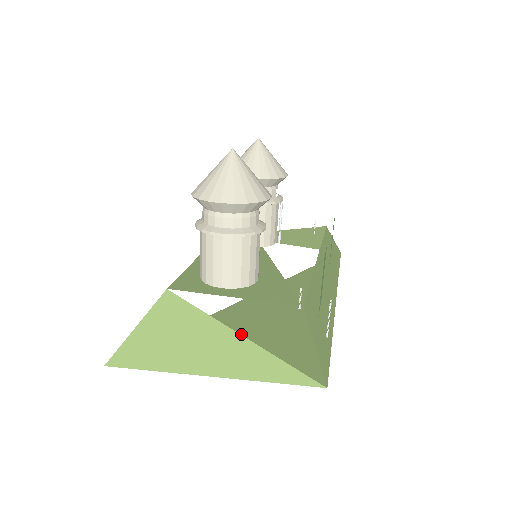
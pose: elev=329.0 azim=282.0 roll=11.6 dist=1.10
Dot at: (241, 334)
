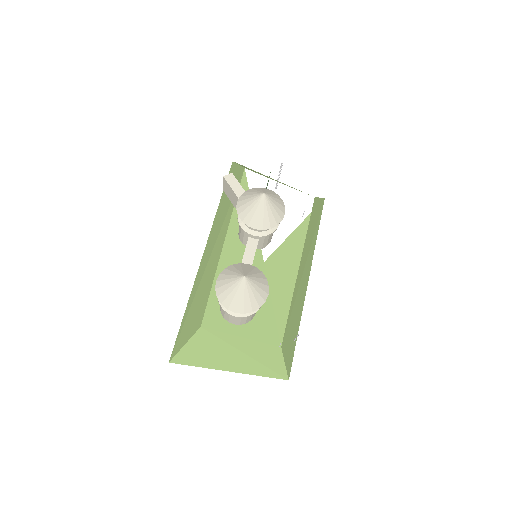
Dot at: occluded
